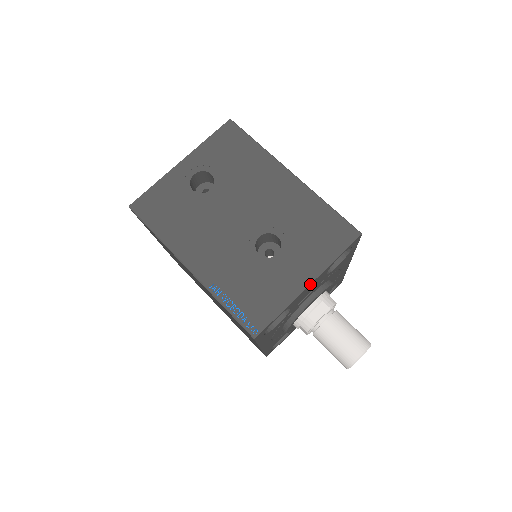
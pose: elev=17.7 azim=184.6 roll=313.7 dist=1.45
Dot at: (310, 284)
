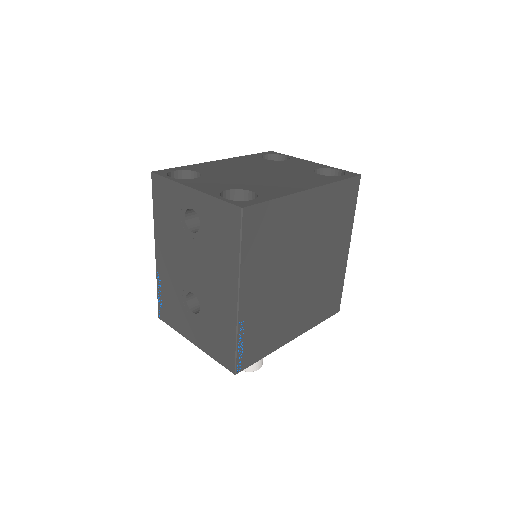
Dot at: (194, 344)
